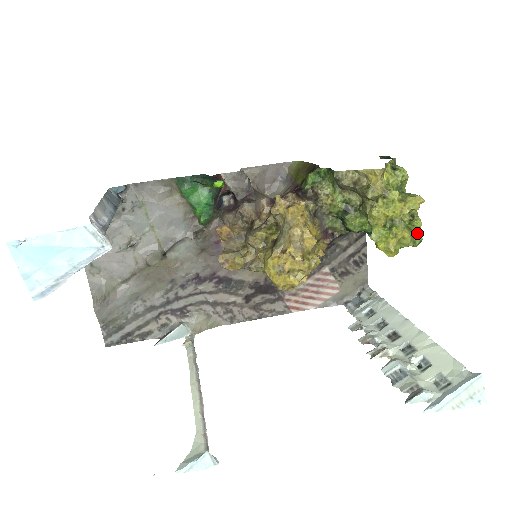
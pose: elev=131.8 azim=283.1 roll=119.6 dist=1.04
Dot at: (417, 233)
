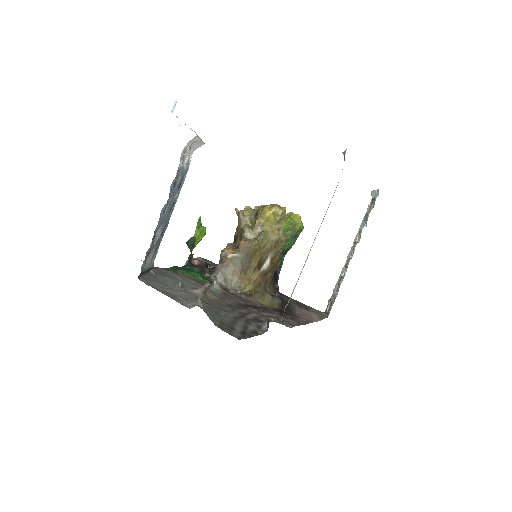
Dot at: occluded
